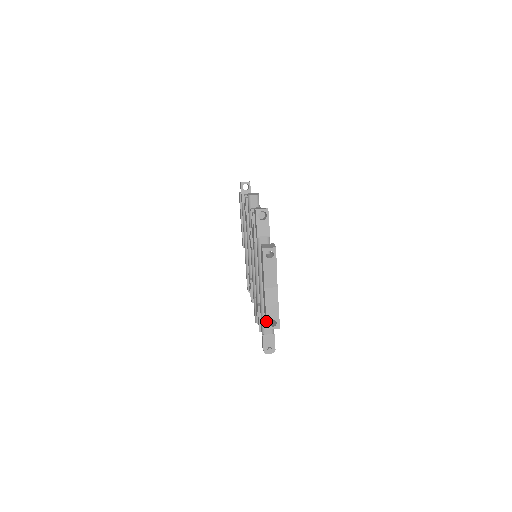
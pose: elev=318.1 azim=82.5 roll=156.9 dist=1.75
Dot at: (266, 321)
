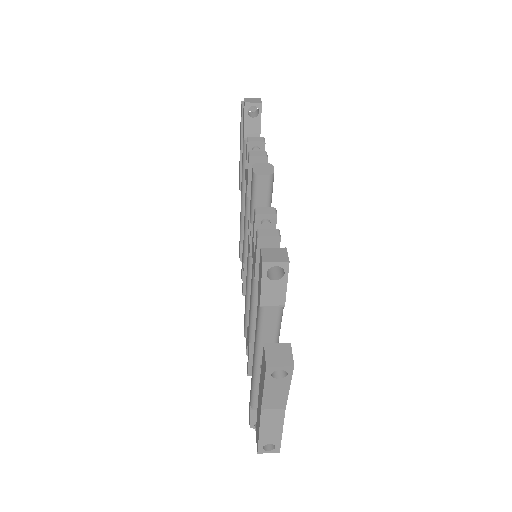
Dot at: (257, 445)
